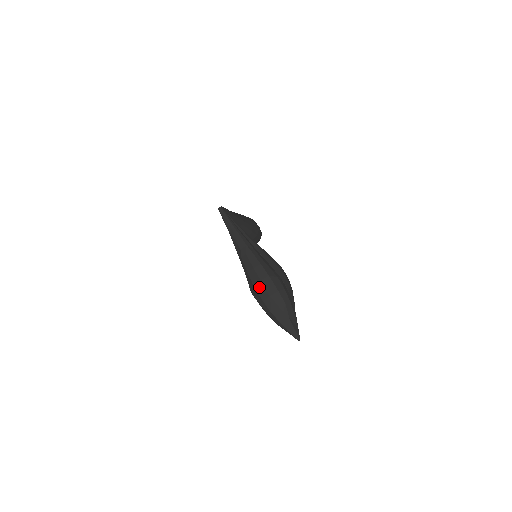
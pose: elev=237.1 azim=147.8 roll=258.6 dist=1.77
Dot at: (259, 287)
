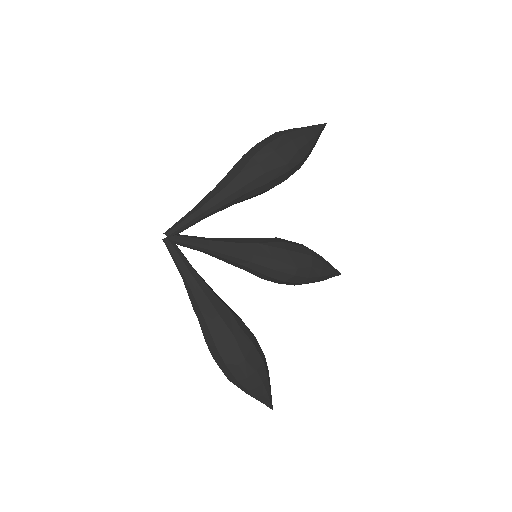
Dot at: (217, 364)
